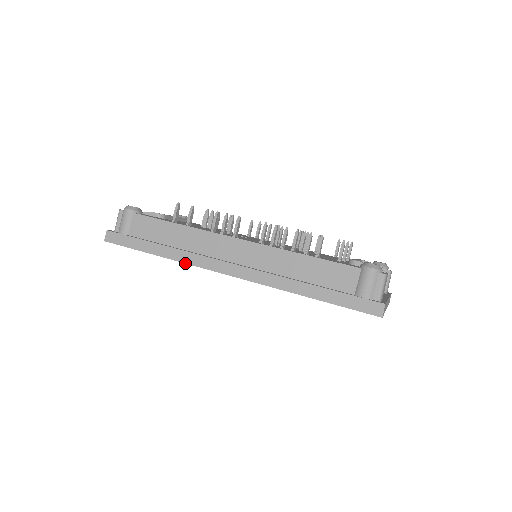
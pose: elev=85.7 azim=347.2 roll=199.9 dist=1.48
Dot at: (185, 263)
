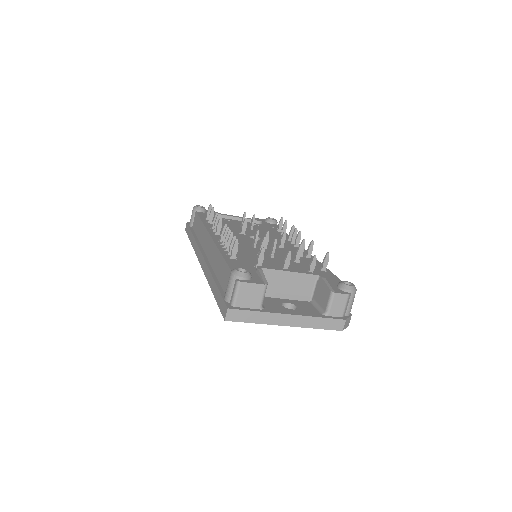
Dot at: occluded
